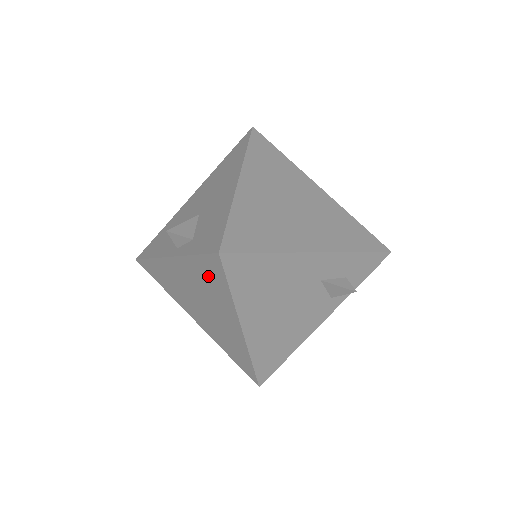
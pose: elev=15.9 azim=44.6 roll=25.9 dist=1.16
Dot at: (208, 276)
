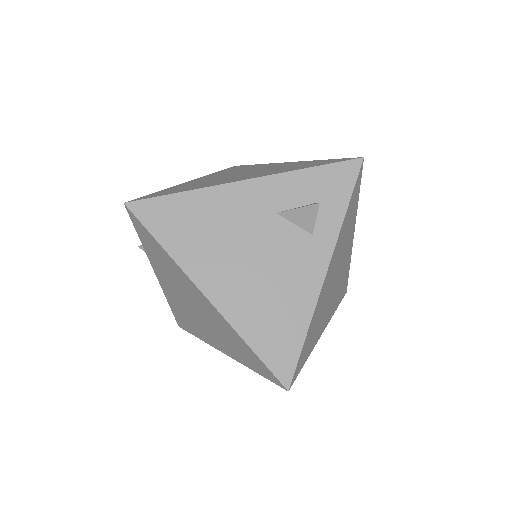
Dot at: (155, 252)
